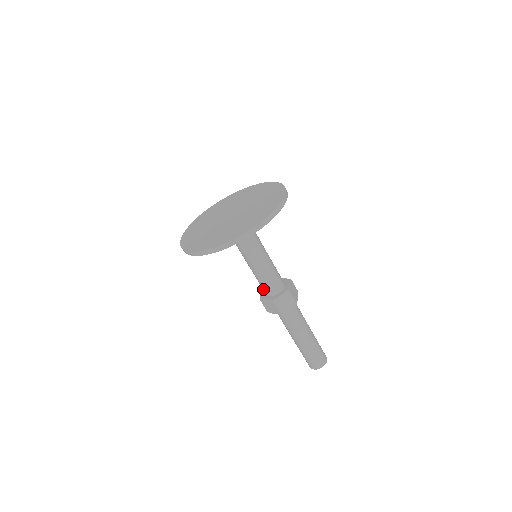
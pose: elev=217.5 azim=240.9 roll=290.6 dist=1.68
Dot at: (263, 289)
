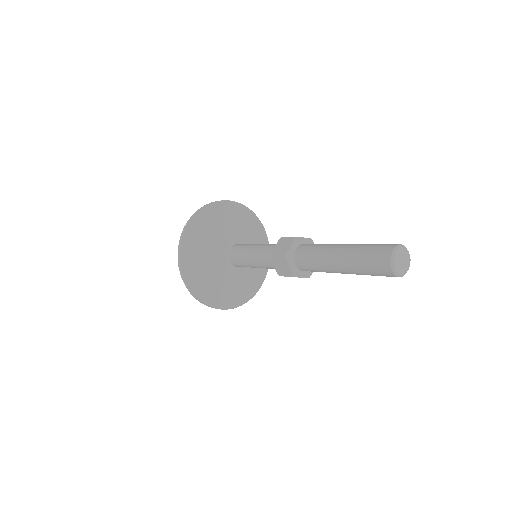
Dot at: (273, 266)
